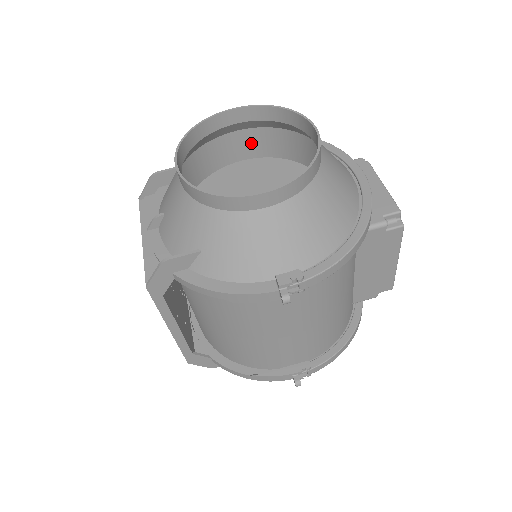
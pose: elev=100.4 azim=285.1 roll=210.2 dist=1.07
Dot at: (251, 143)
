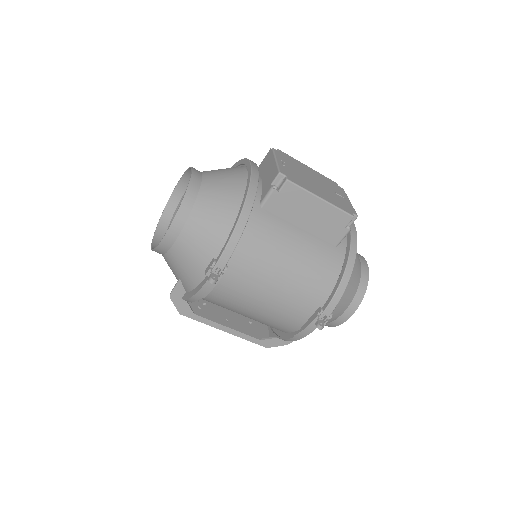
Dot at: occluded
